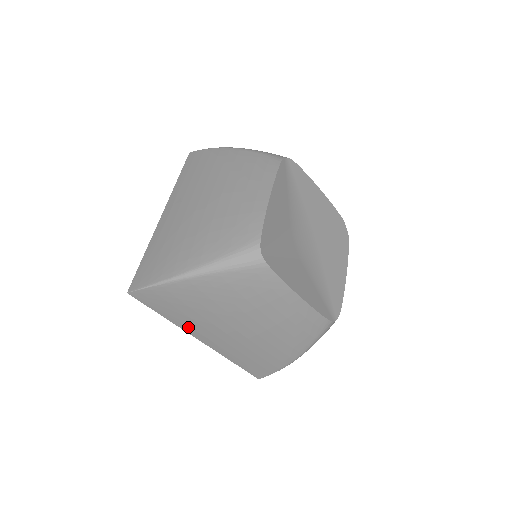
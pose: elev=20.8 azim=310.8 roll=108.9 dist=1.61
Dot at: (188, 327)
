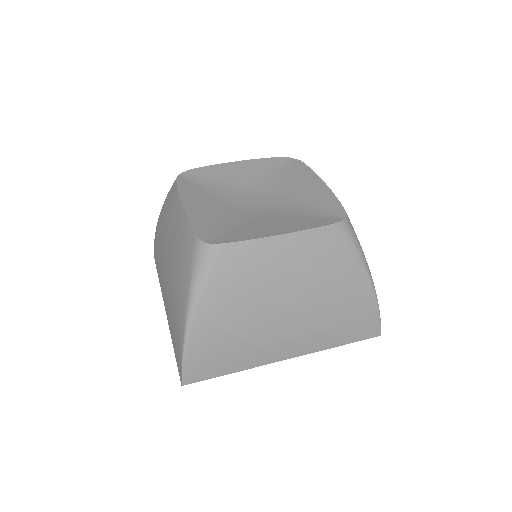
Dot at: (259, 359)
